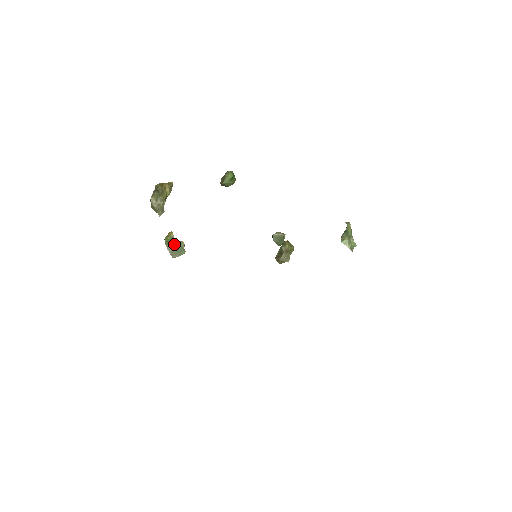
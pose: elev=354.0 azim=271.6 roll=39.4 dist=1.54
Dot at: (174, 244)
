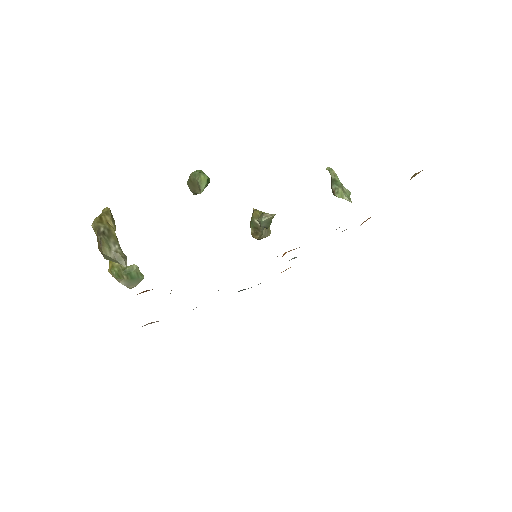
Dot at: (126, 273)
